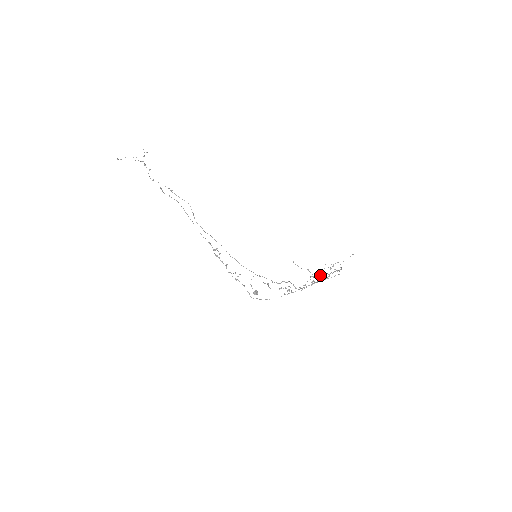
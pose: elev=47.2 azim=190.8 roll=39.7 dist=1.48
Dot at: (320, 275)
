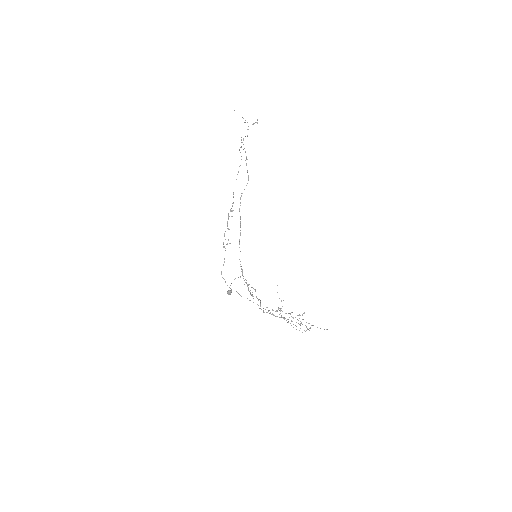
Dot at: occluded
